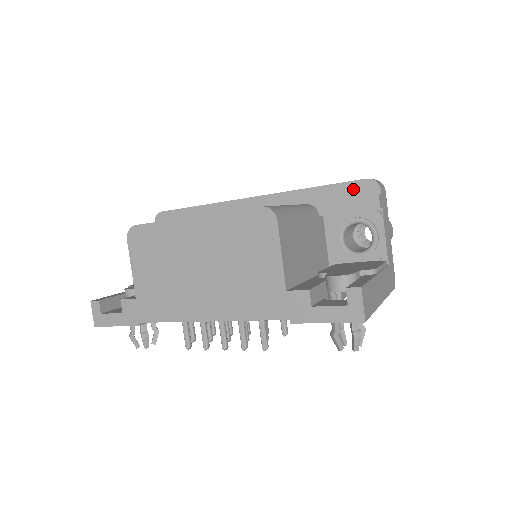
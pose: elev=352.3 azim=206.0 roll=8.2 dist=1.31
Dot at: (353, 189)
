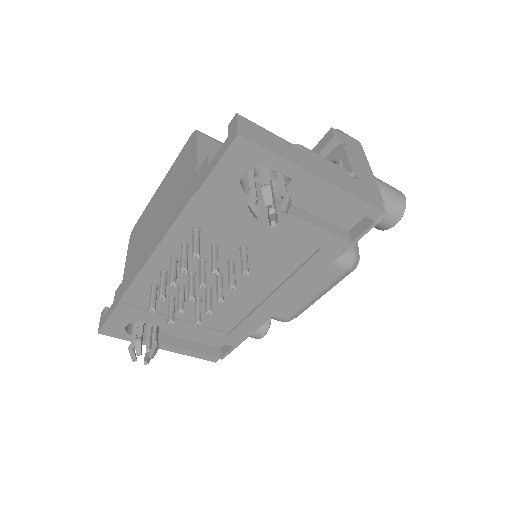
Dot at: occluded
